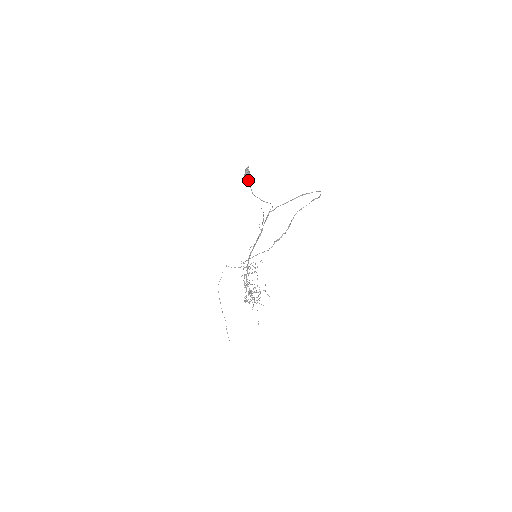
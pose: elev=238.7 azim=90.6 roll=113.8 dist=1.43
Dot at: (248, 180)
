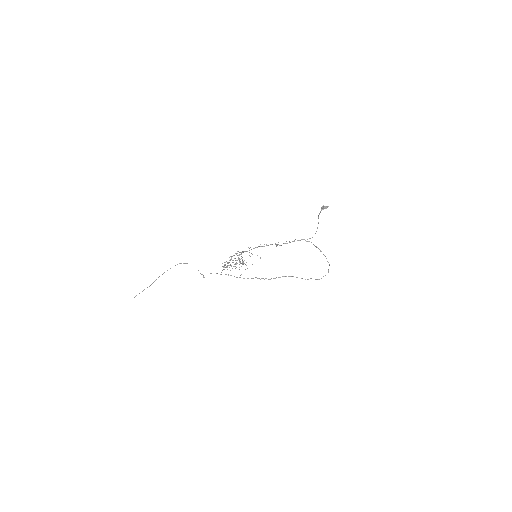
Dot at: (323, 209)
